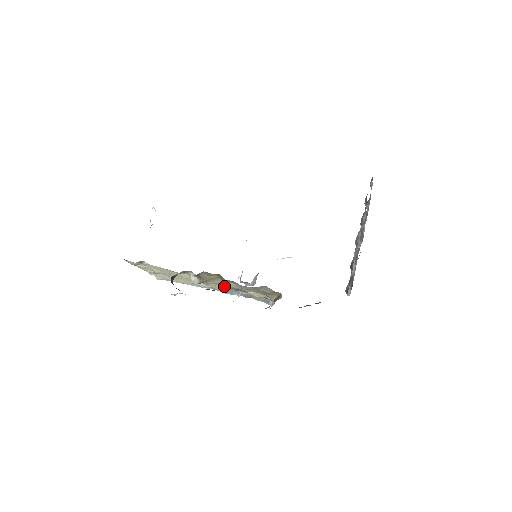
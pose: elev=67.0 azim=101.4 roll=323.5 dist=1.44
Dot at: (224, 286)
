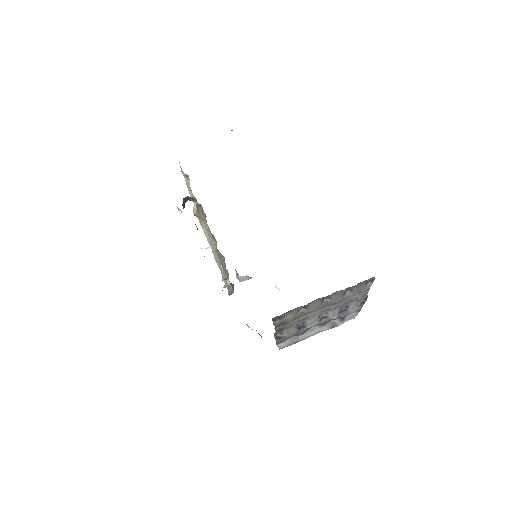
Dot at: occluded
